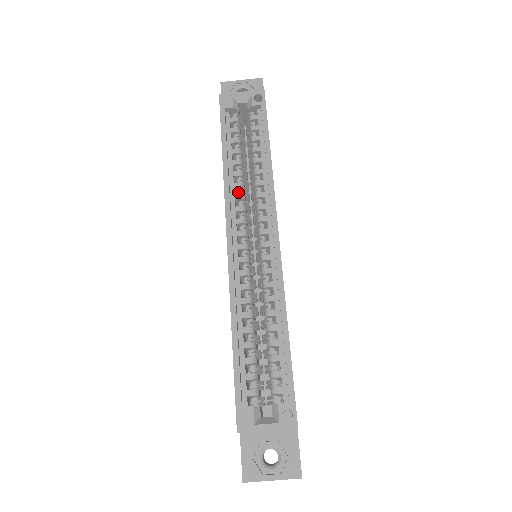
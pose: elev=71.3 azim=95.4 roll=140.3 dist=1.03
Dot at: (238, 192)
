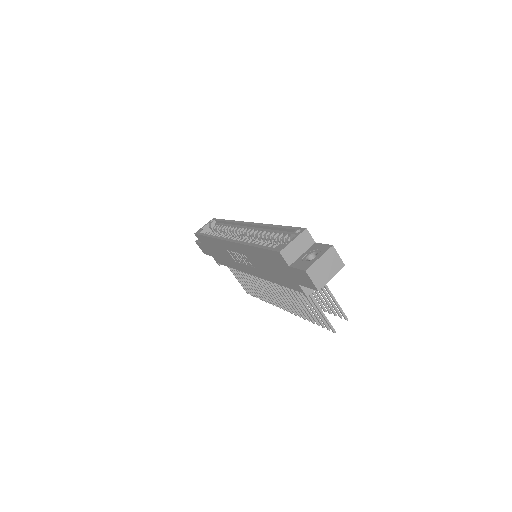
Dot at: occluded
